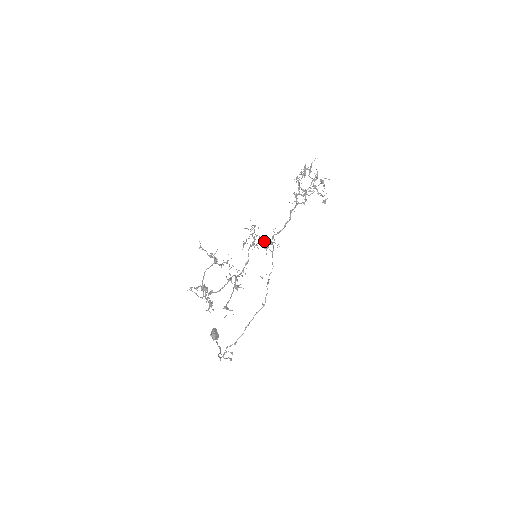
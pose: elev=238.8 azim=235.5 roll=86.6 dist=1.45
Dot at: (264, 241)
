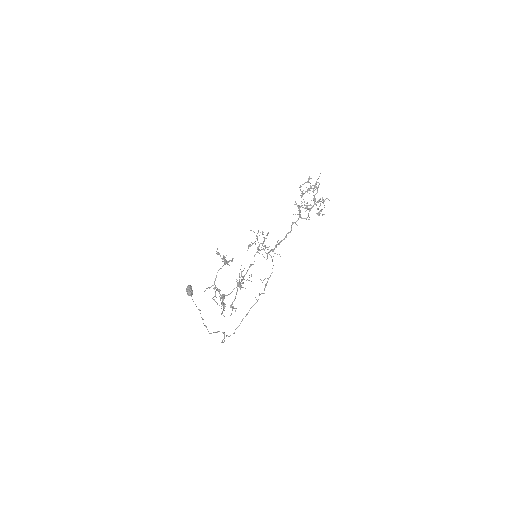
Dot at: occluded
